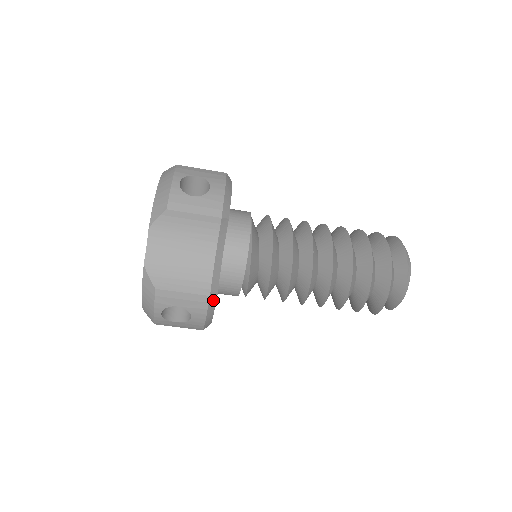
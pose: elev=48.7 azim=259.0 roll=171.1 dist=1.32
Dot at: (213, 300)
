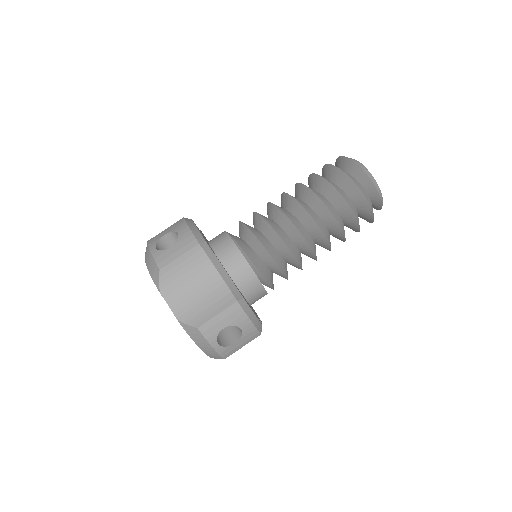
Dot at: (243, 303)
